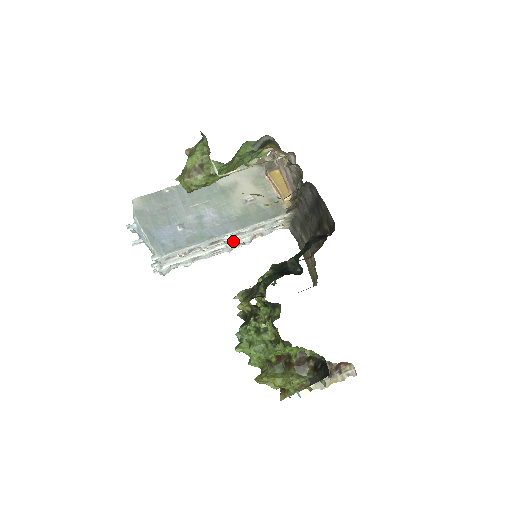
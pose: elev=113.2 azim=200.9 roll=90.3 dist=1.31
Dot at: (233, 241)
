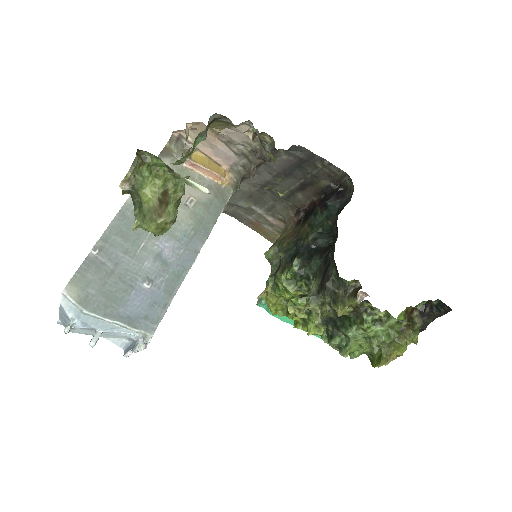
Dot at: occluded
